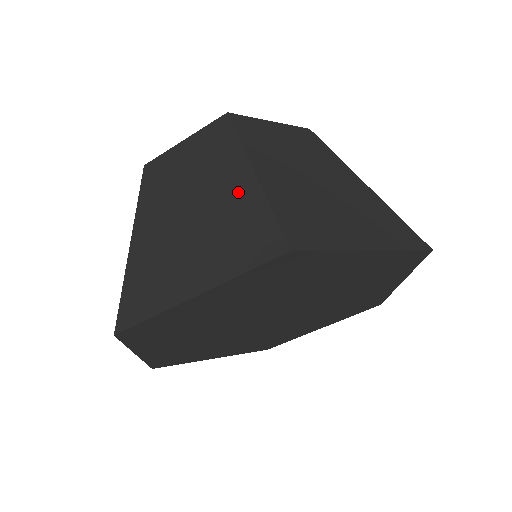
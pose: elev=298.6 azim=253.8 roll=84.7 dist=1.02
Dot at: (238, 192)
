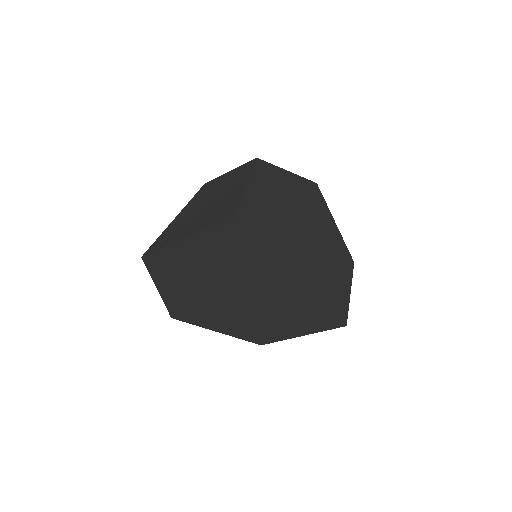
Dot at: (234, 193)
